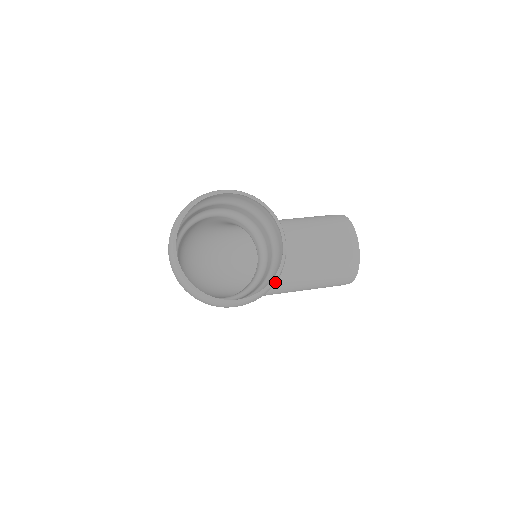
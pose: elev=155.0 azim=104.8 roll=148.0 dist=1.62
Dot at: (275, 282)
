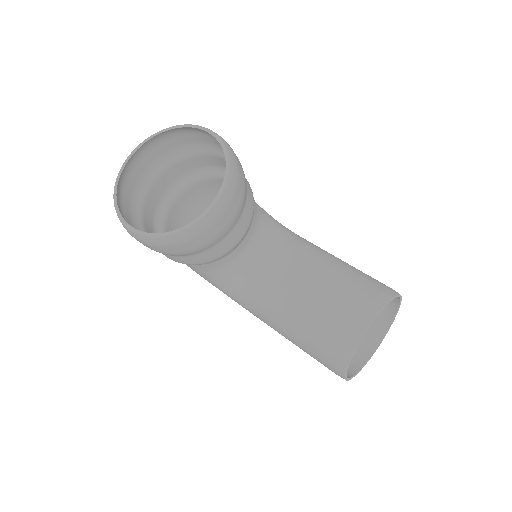
Dot at: (174, 238)
